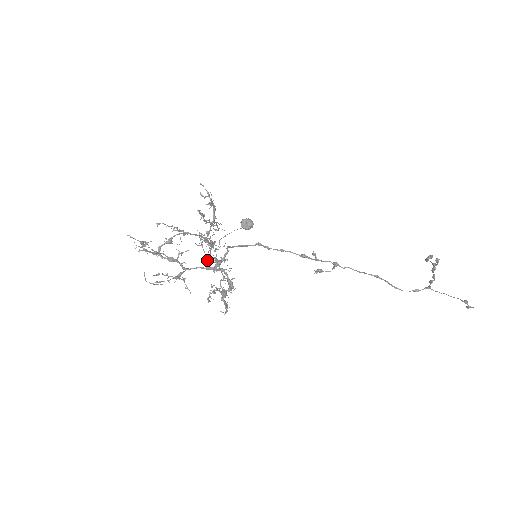
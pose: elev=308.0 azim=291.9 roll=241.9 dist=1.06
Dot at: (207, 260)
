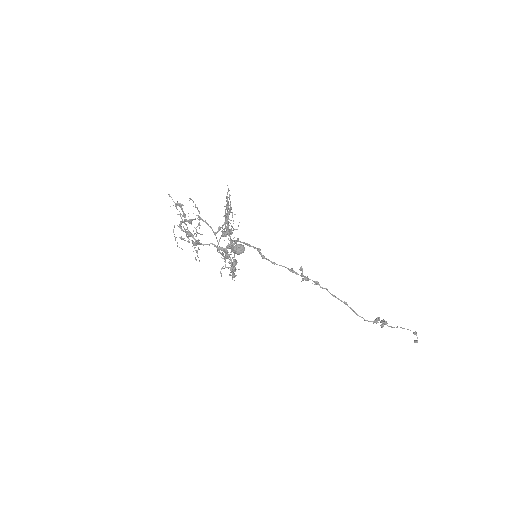
Dot at: (230, 229)
